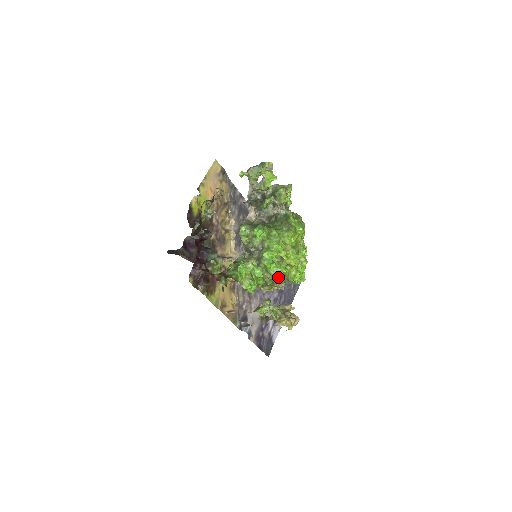
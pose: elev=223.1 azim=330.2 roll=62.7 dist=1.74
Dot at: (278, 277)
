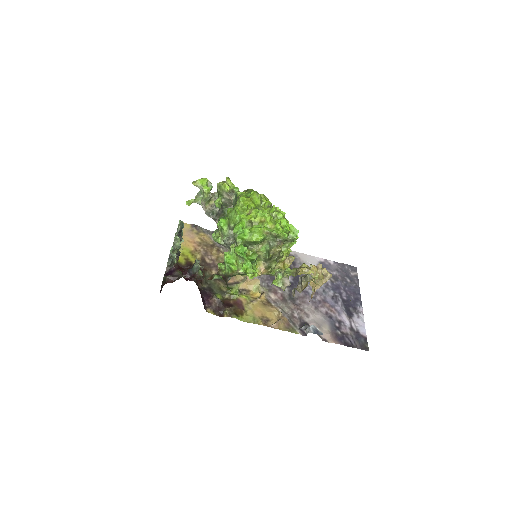
Dot at: (259, 238)
